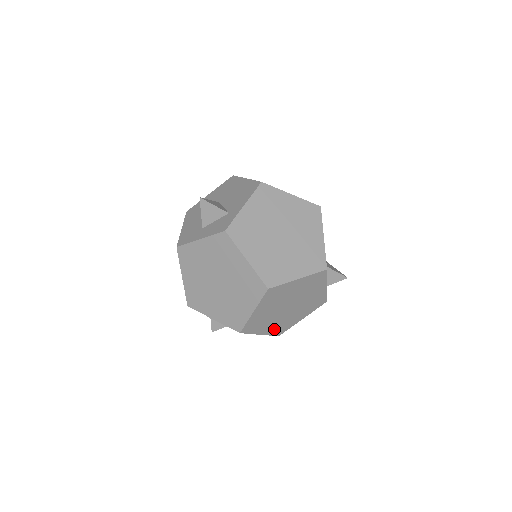
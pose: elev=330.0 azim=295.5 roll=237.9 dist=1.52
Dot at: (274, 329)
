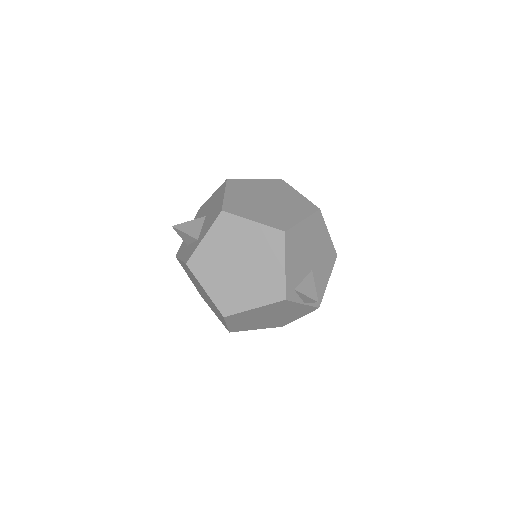
Dot at: (270, 325)
